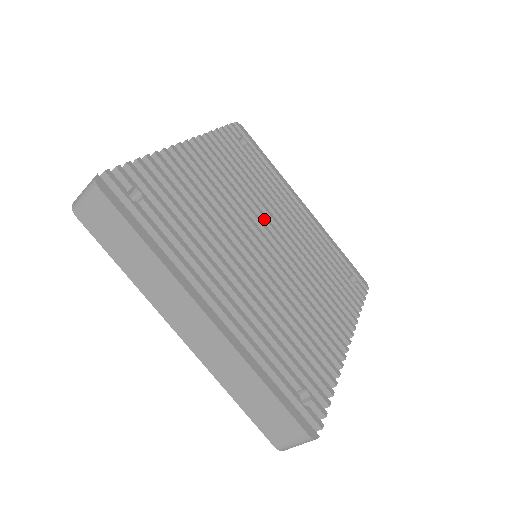
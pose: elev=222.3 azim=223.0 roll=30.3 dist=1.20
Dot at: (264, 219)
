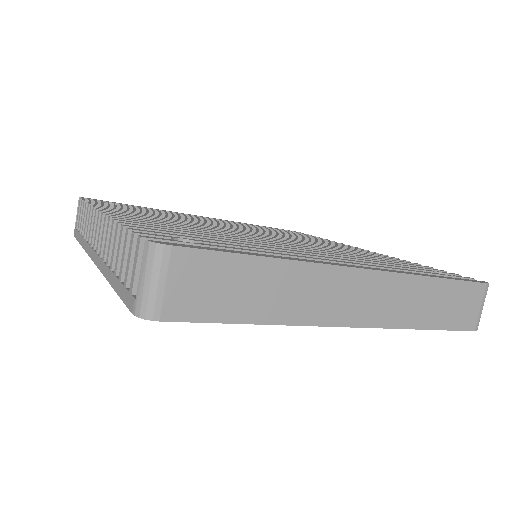
Dot at: occluded
